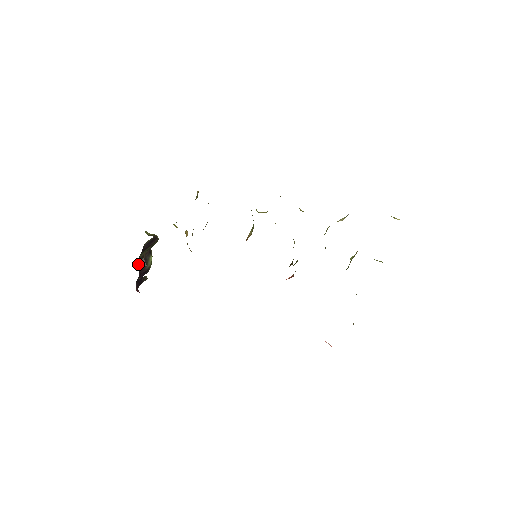
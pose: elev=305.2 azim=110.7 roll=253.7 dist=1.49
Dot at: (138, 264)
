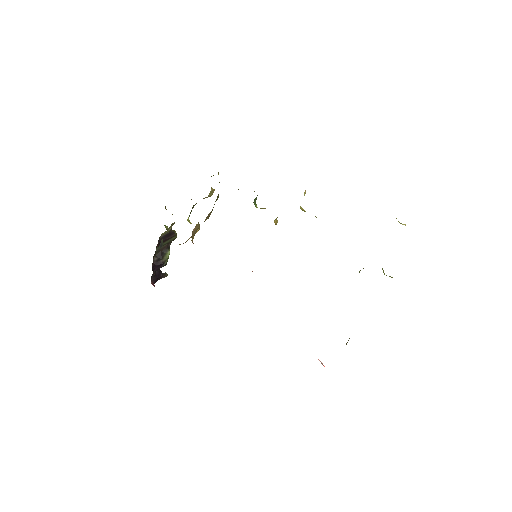
Dot at: (154, 256)
